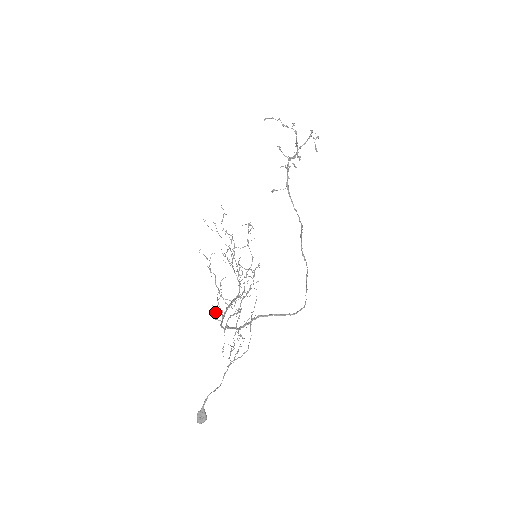
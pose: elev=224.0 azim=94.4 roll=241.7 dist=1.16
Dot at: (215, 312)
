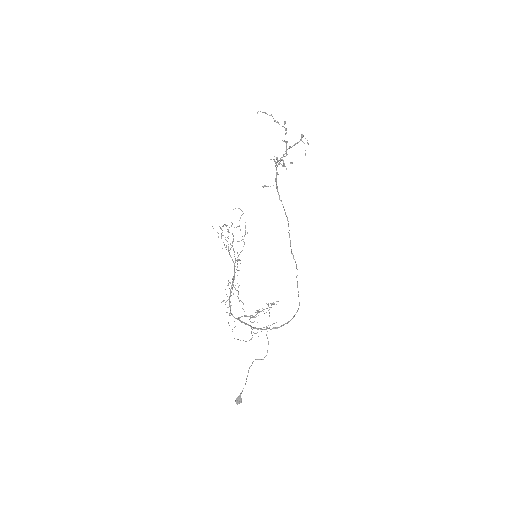
Dot at: occluded
